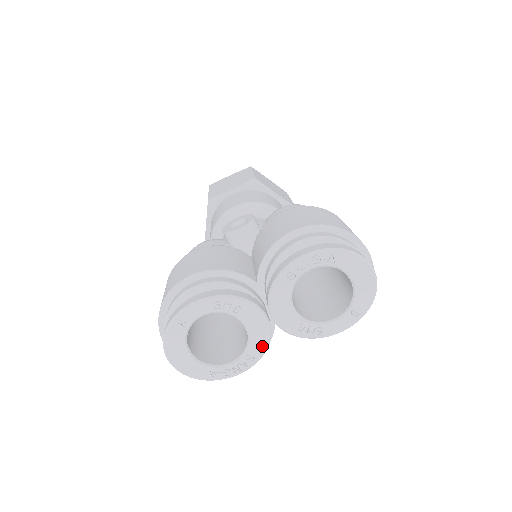
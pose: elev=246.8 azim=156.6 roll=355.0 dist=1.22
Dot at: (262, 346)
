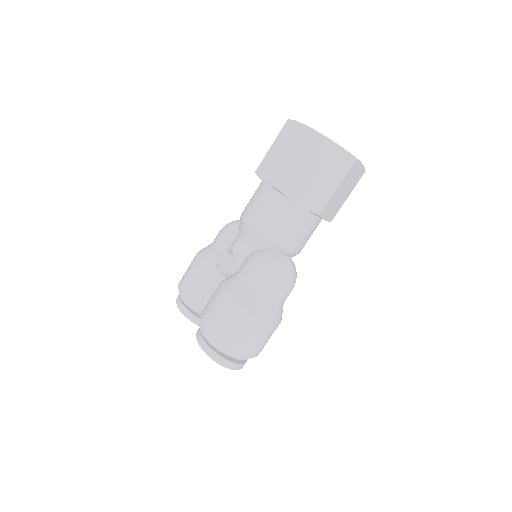
Dot at: occluded
